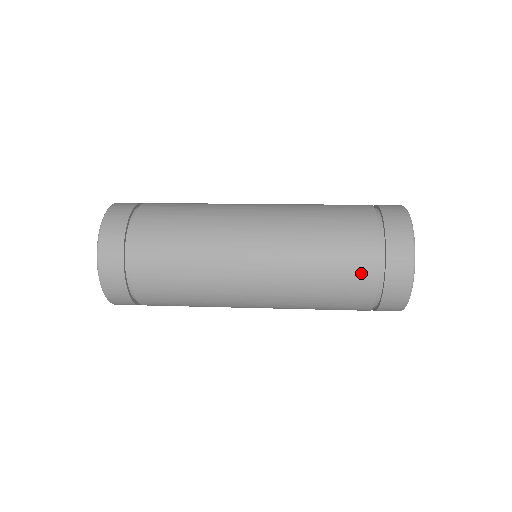
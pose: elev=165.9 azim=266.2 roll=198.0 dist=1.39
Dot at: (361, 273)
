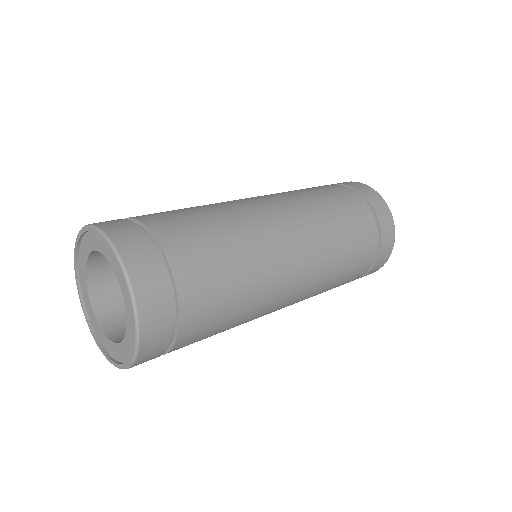
Dot at: occluded
